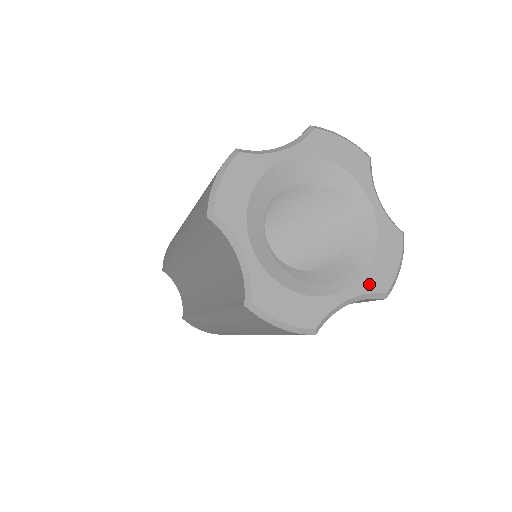
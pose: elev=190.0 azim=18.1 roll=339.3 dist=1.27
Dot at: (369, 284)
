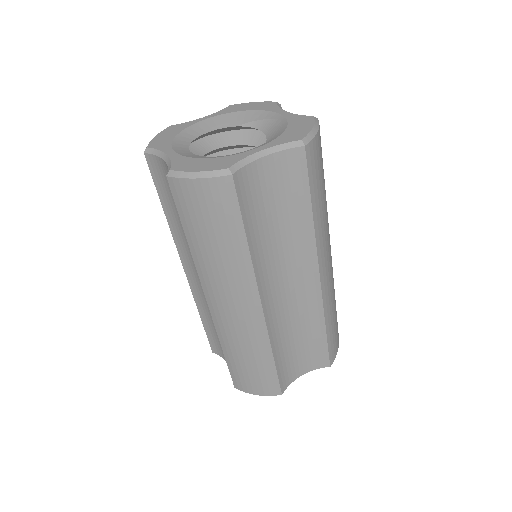
Dot at: (282, 140)
